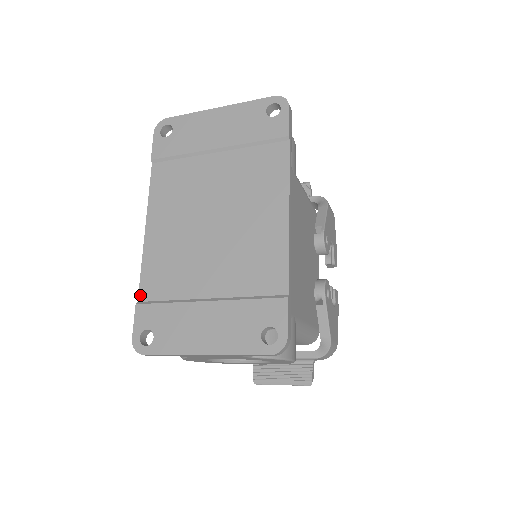
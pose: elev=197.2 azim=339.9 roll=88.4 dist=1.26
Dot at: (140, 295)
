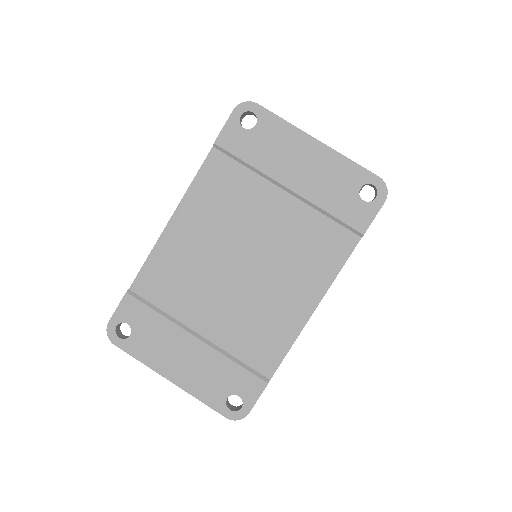
Dot at: (134, 284)
